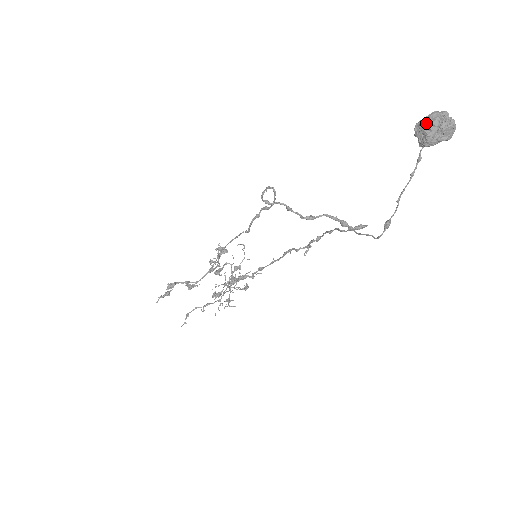
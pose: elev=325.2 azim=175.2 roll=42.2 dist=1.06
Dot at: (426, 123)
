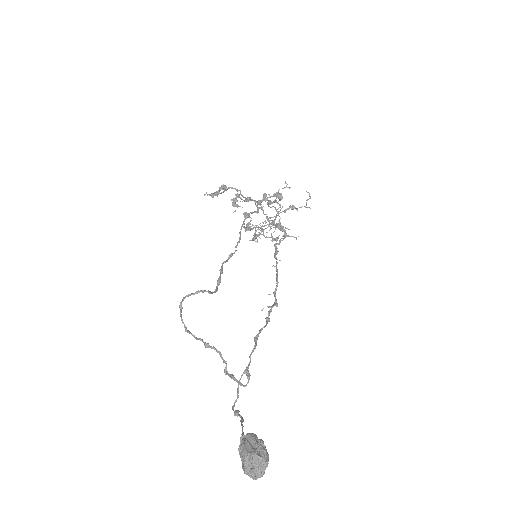
Dot at: (241, 450)
